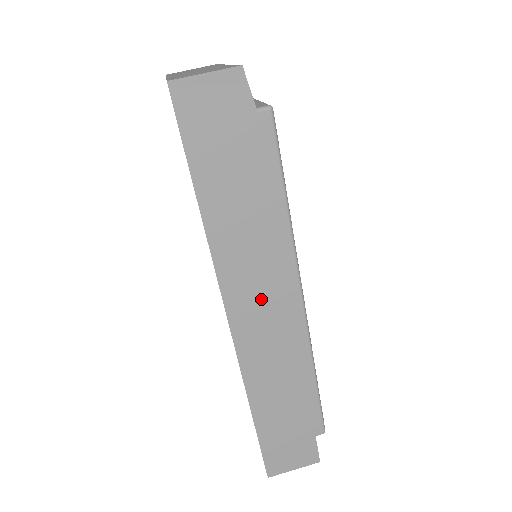
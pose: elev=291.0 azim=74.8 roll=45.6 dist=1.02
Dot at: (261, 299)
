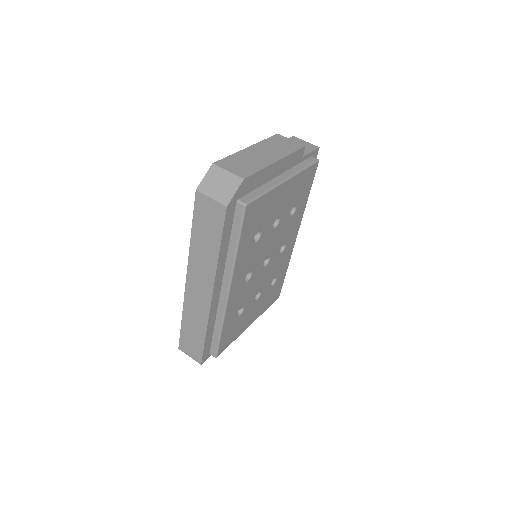
Dot at: (202, 276)
